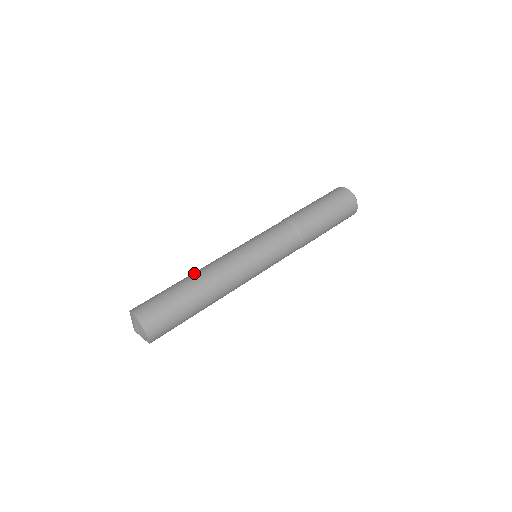
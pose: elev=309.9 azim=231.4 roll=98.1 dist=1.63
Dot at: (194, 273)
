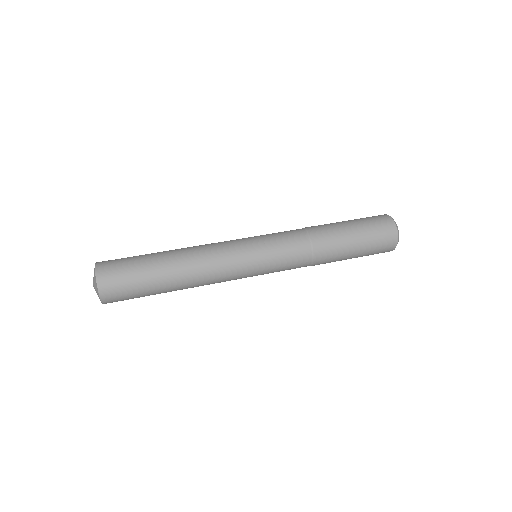
Dot at: (179, 252)
